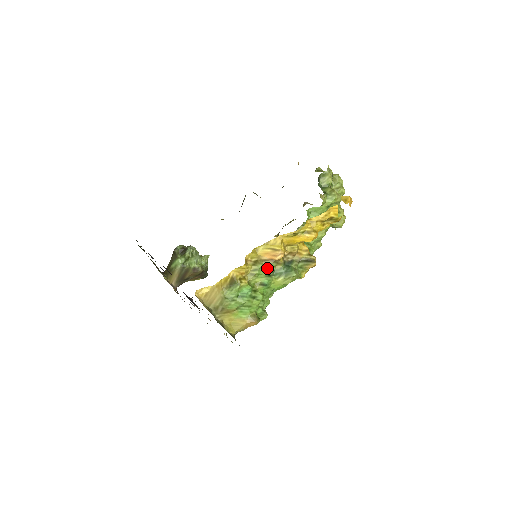
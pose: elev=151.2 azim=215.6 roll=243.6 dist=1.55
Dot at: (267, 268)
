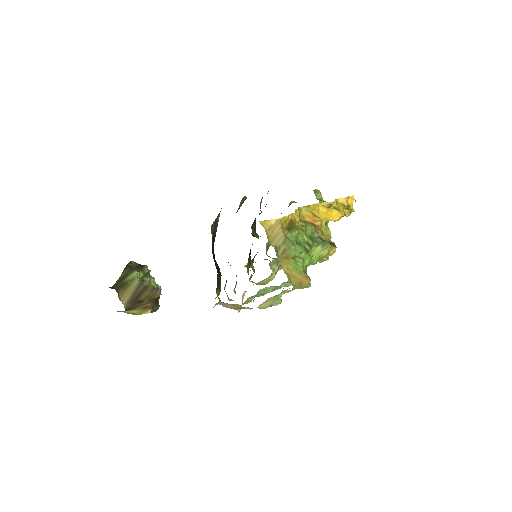
Dot at: (309, 231)
